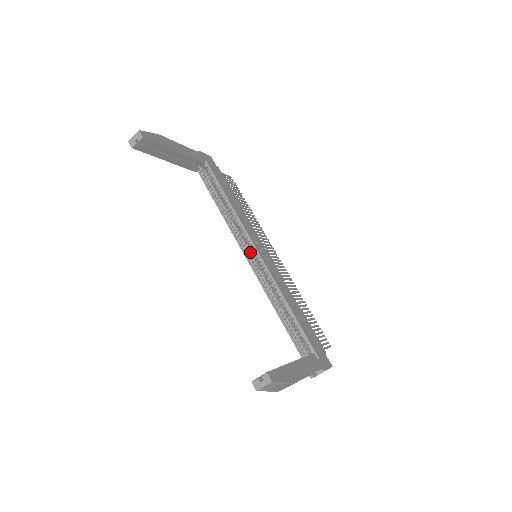
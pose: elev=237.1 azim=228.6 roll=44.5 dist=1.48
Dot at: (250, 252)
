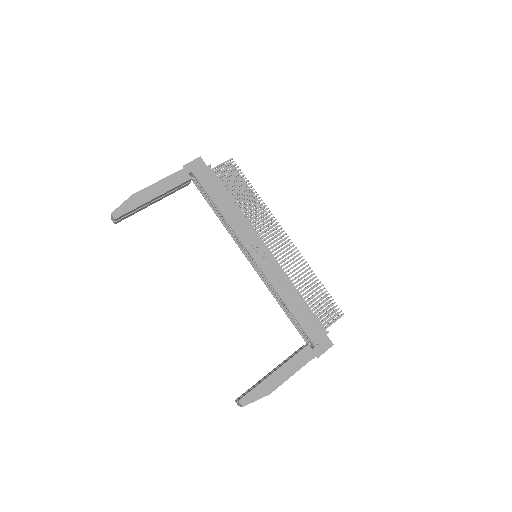
Dot at: occluded
